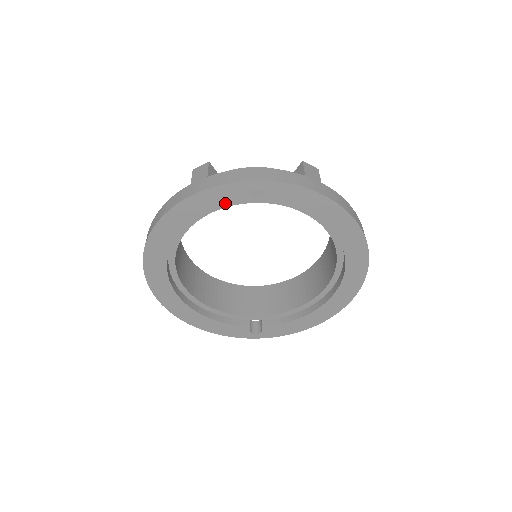
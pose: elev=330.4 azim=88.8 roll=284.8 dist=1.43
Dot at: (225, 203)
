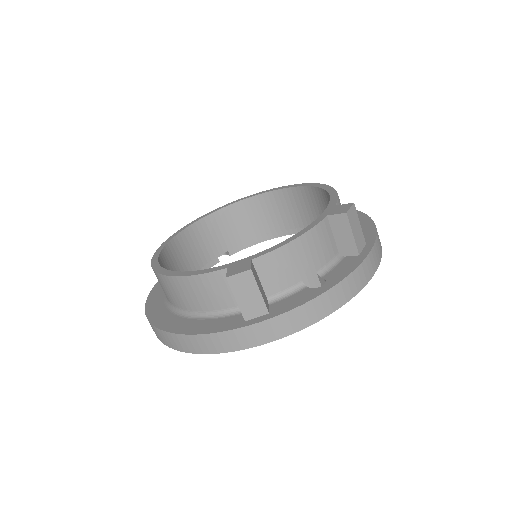
Dot at: occluded
